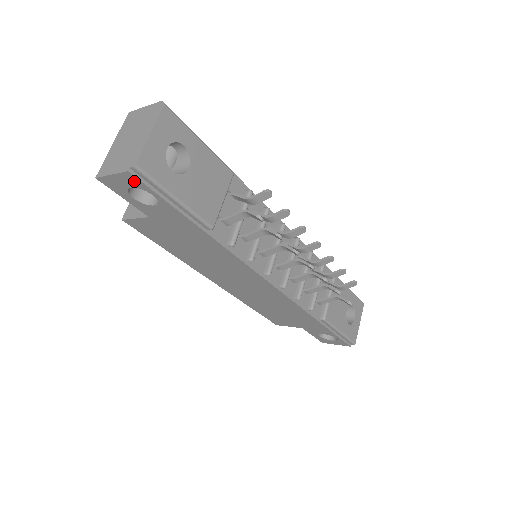
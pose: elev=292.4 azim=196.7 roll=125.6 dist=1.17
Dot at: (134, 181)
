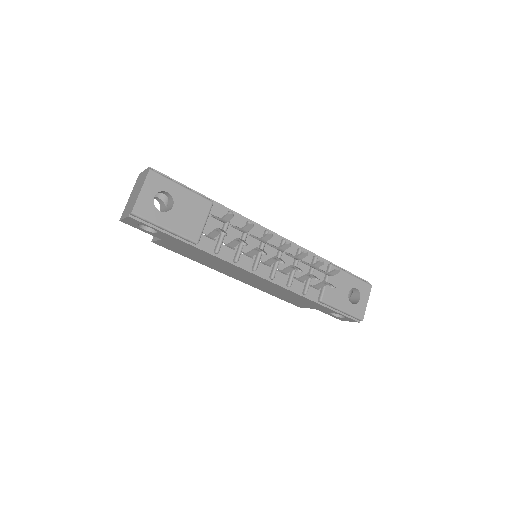
Dot at: (136, 221)
